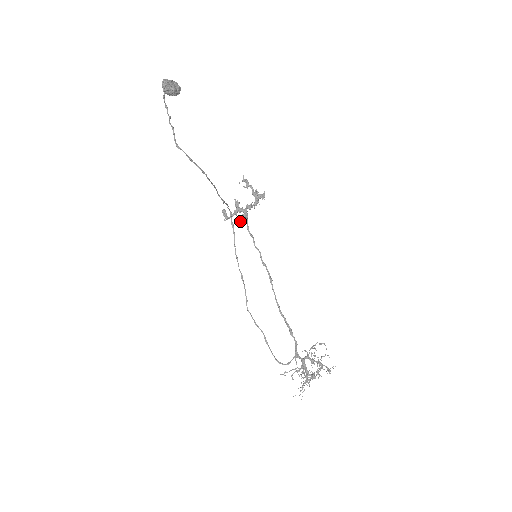
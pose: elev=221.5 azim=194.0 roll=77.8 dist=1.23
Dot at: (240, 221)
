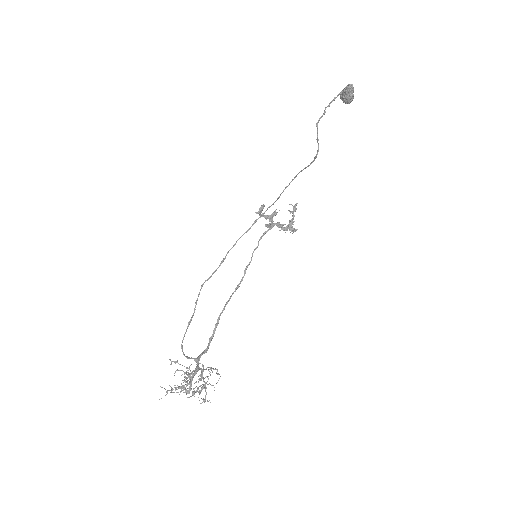
Dot at: (266, 225)
